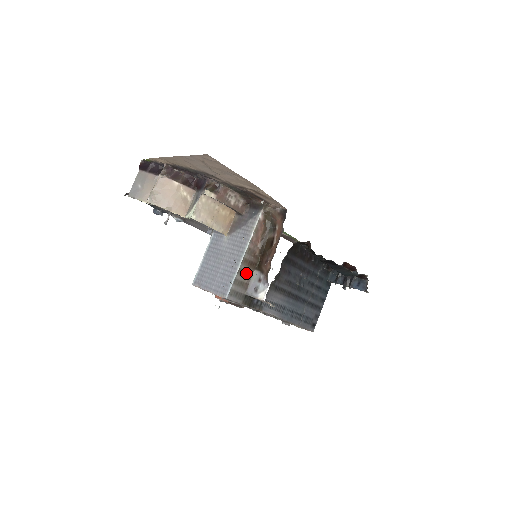
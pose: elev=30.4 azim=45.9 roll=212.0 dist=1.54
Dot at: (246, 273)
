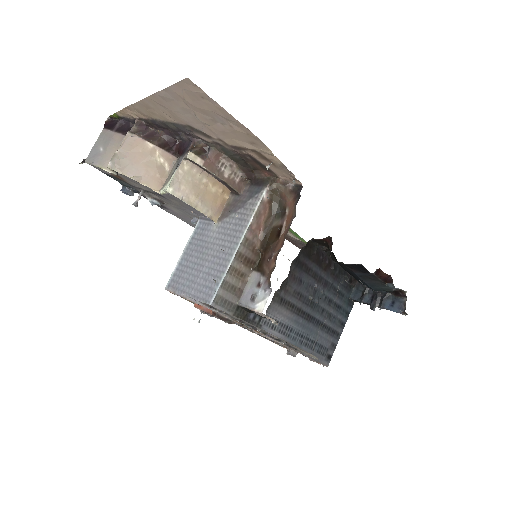
Dot at: (240, 274)
